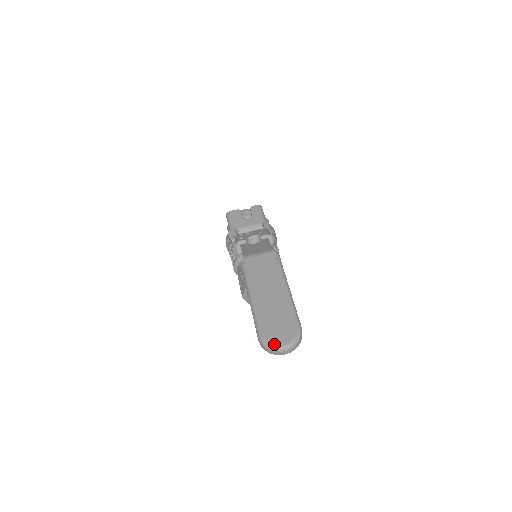
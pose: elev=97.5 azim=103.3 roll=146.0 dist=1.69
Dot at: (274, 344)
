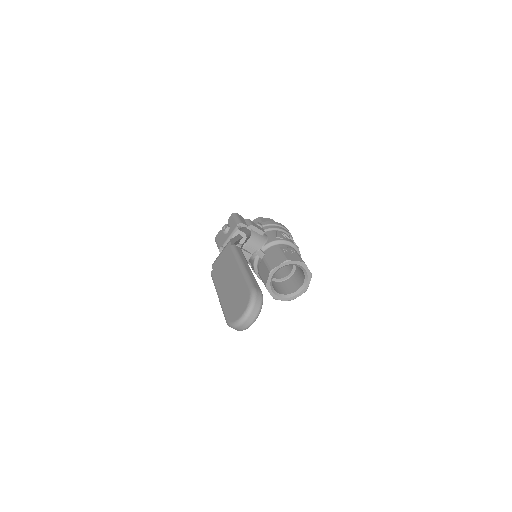
Dot at: (235, 320)
